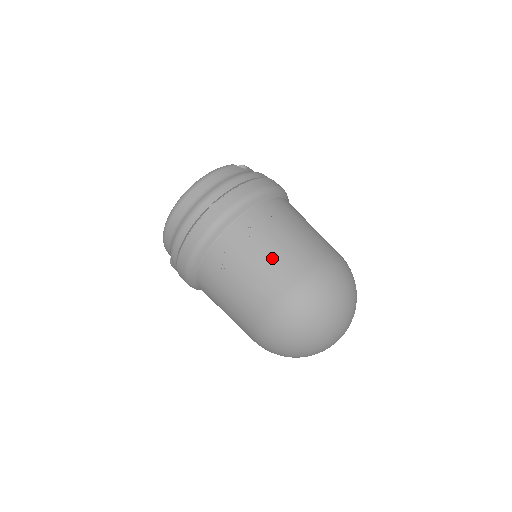
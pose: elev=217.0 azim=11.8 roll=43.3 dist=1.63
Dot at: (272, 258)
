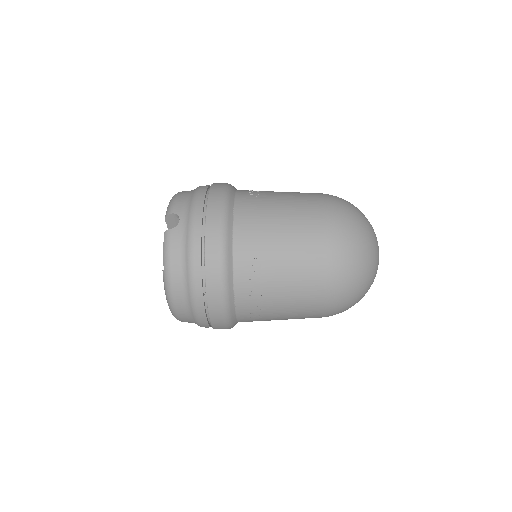
Dot at: (292, 285)
